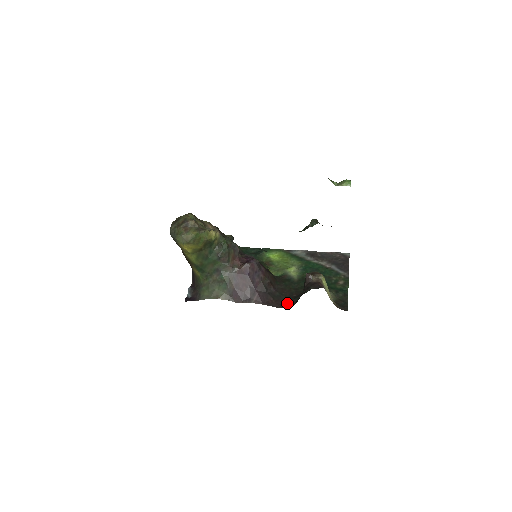
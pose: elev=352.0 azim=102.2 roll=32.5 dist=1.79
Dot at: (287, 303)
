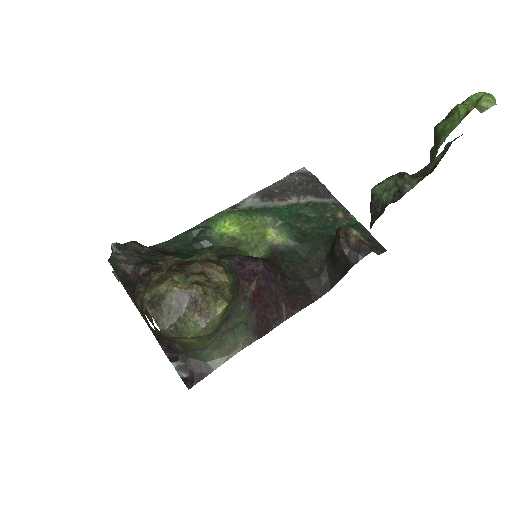
Dot at: (318, 287)
